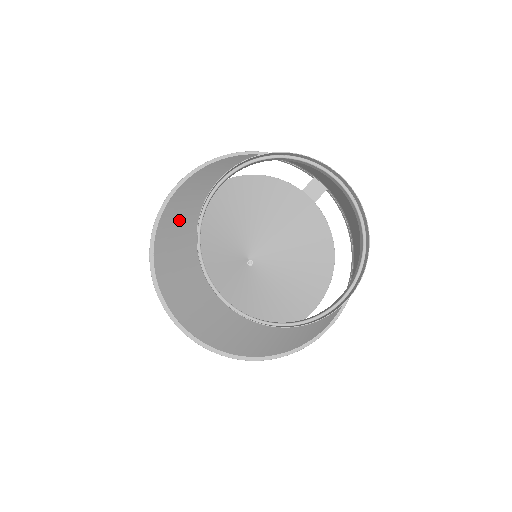
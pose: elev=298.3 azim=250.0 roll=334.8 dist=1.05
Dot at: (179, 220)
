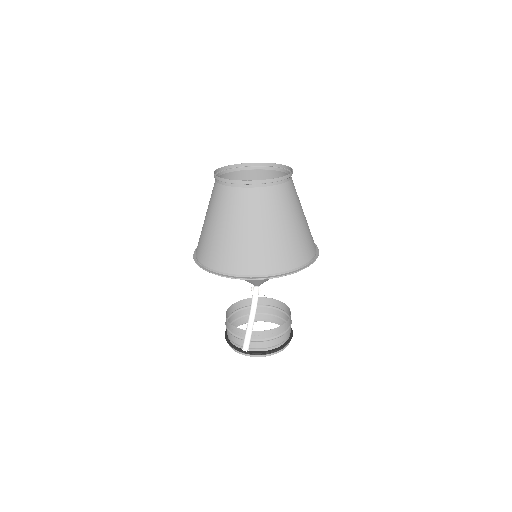
Dot at: occluded
